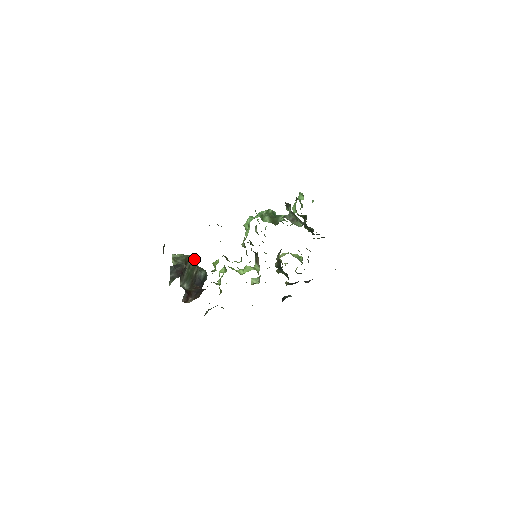
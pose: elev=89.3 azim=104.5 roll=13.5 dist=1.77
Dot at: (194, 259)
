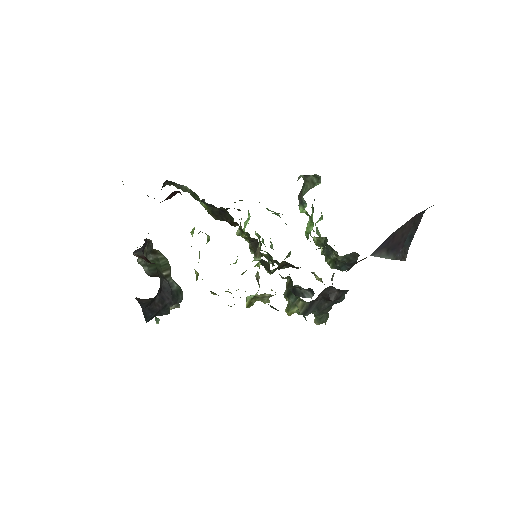
Dot at: (167, 259)
